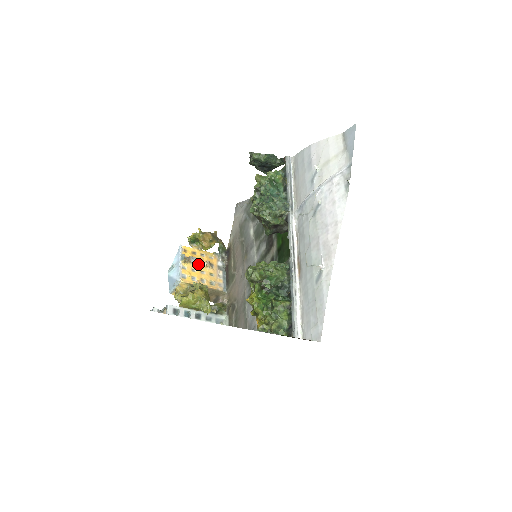
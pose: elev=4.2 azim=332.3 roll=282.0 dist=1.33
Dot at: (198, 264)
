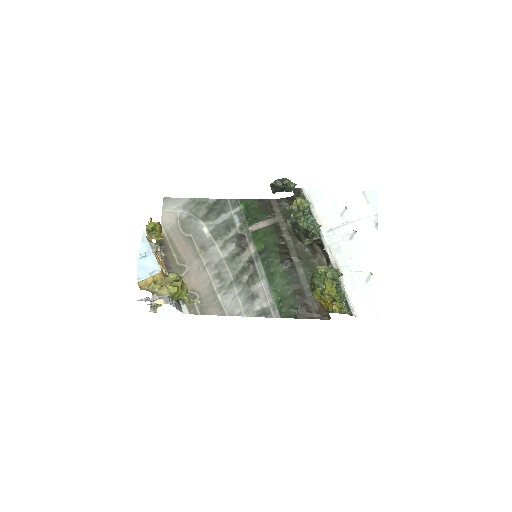
Dot at: (158, 254)
